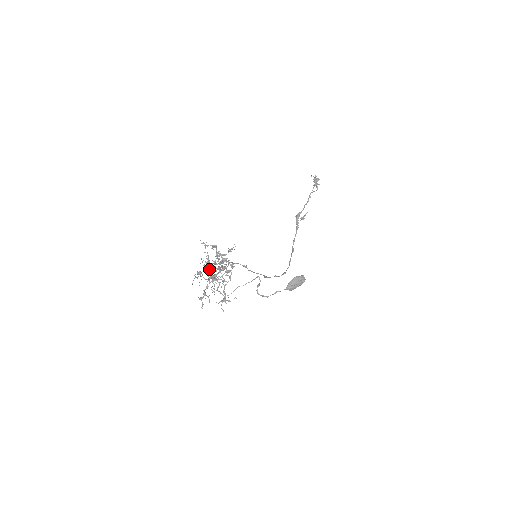
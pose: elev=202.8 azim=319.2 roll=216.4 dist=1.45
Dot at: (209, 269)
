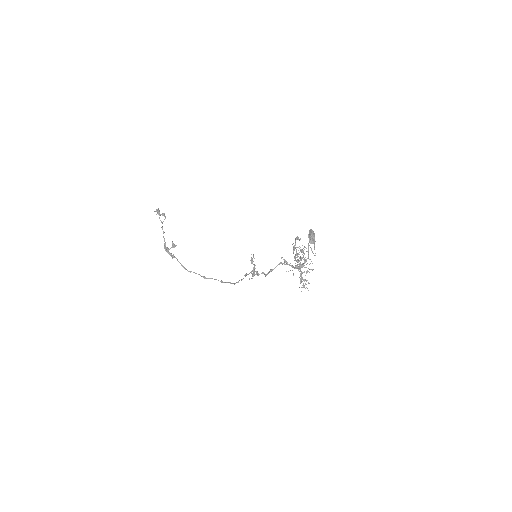
Dot at: (298, 260)
